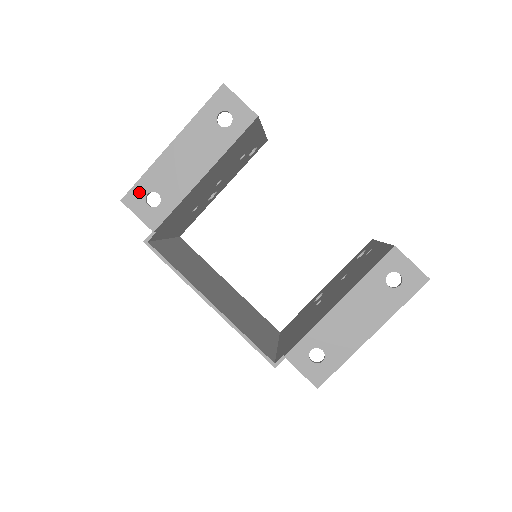
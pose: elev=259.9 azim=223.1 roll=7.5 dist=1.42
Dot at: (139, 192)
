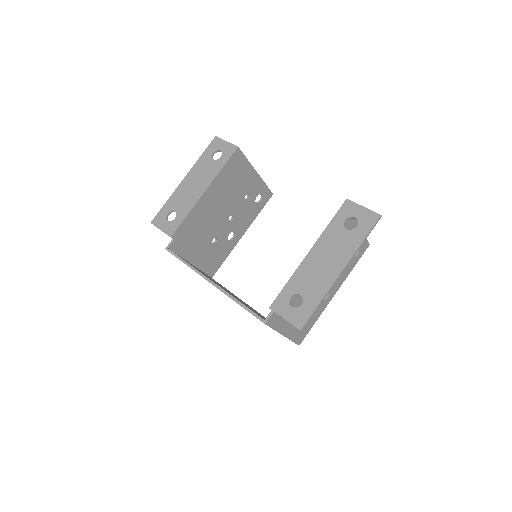
Dot at: (162, 214)
